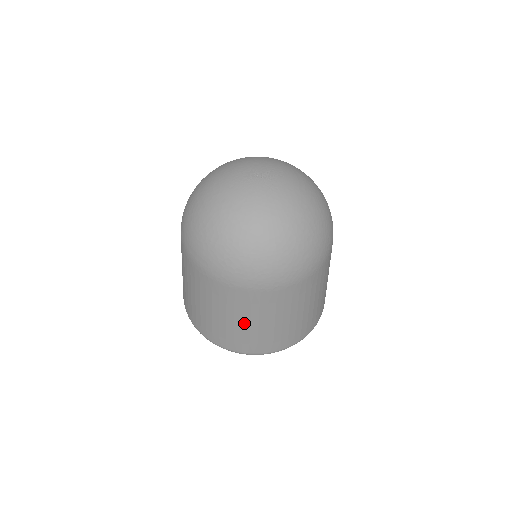
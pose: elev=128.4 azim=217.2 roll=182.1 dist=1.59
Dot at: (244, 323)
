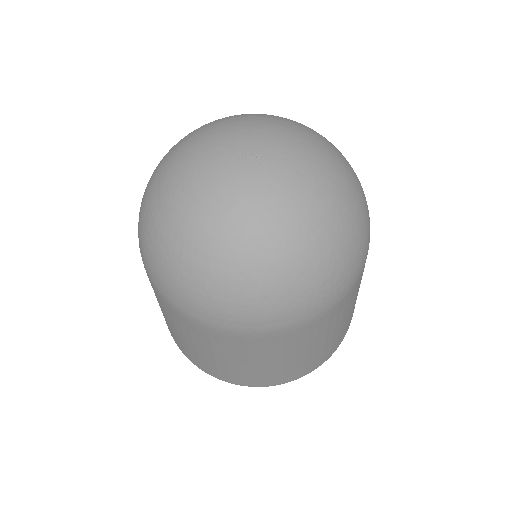
Dot at: (342, 324)
